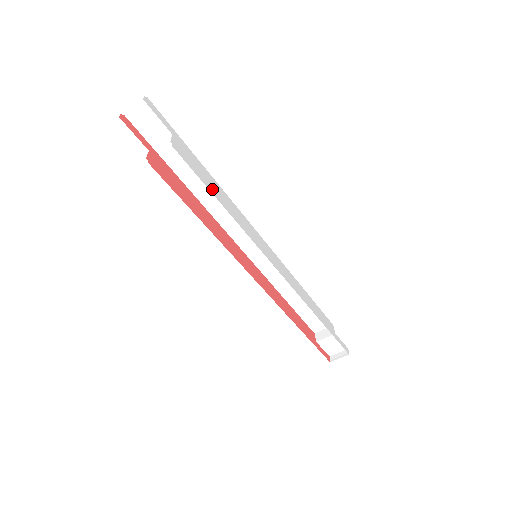
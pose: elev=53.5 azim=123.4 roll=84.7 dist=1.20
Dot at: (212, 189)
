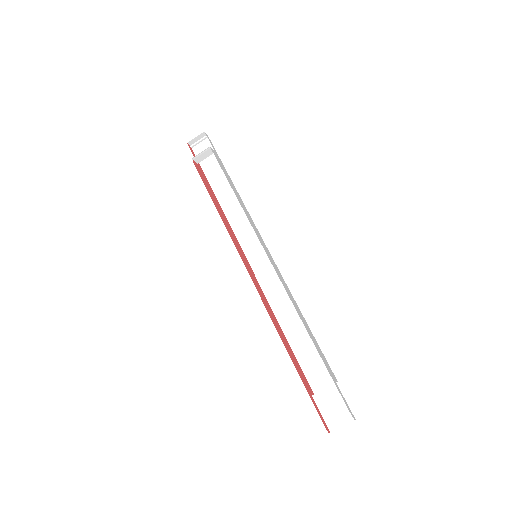
Dot at: (230, 183)
